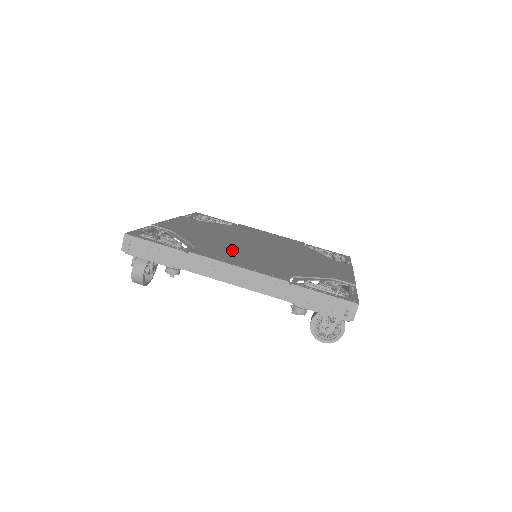
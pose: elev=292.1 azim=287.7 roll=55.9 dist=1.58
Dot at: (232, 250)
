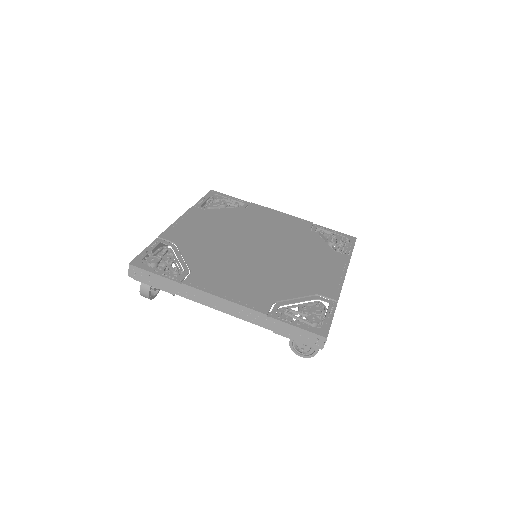
Dot at: (227, 266)
